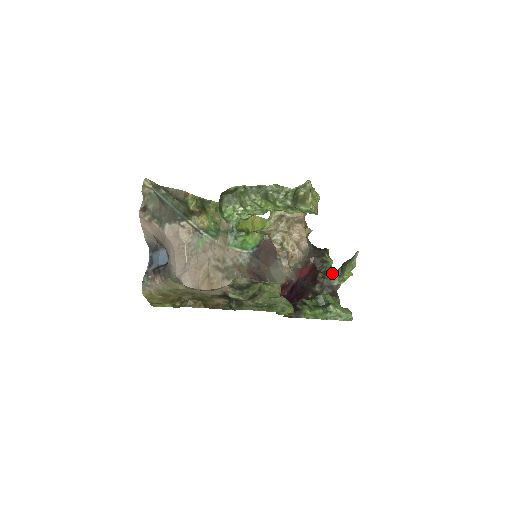
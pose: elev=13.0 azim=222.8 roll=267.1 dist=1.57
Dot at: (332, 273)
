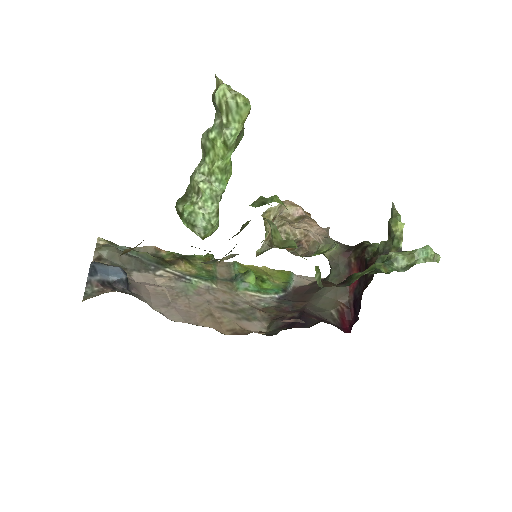
Dot at: (381, 245)
